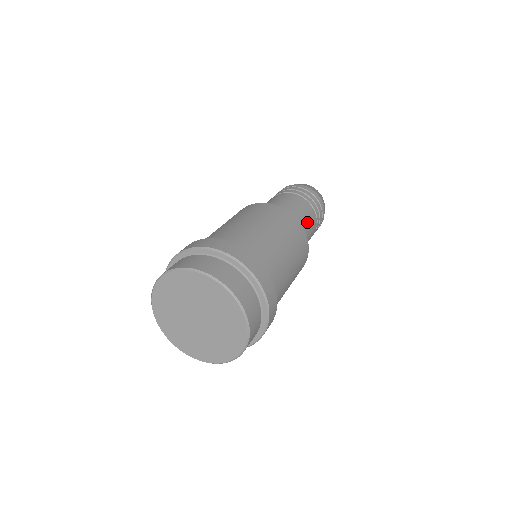
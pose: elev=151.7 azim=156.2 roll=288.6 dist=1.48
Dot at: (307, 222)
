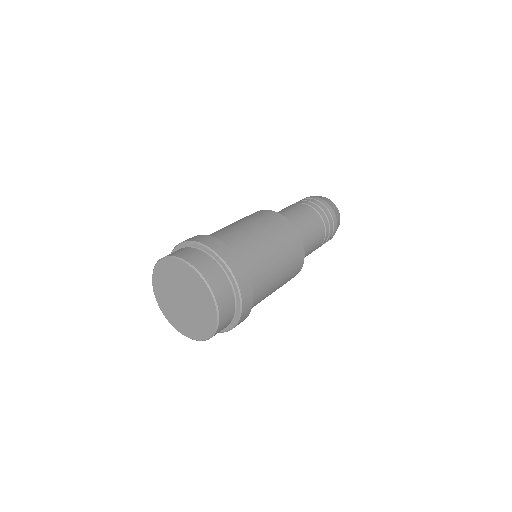
Dot at: (307, 222)
